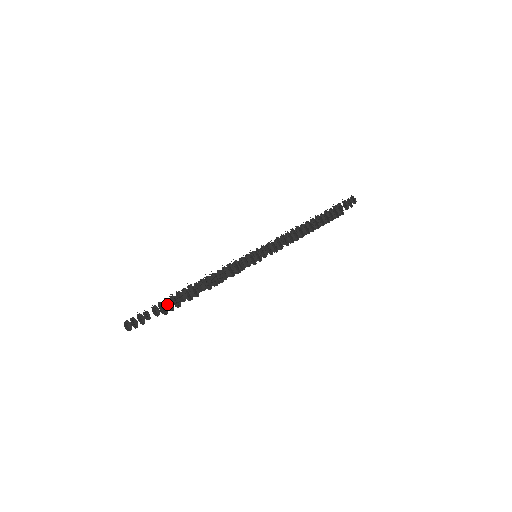
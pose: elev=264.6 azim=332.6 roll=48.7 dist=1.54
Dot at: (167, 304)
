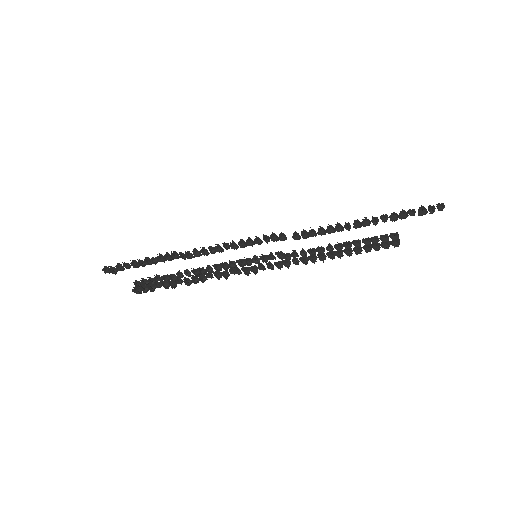
Dot at: (141, 290)
